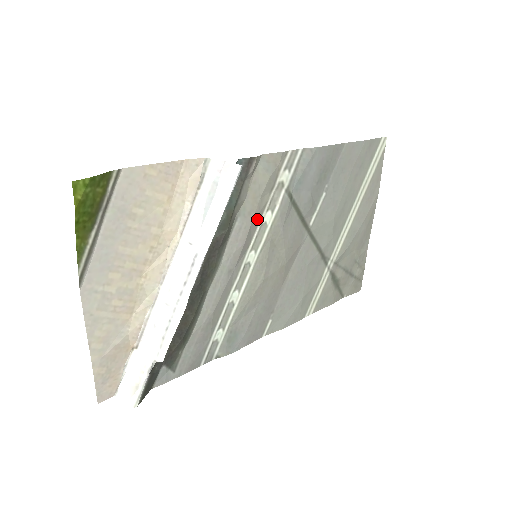
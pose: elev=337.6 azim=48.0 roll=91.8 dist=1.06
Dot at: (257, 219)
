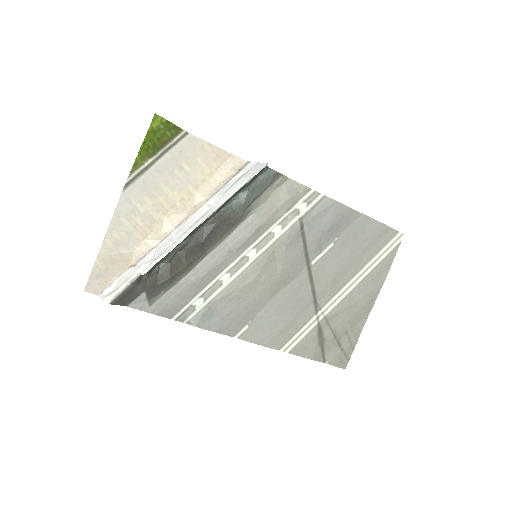
Dot at: (268, 225)
